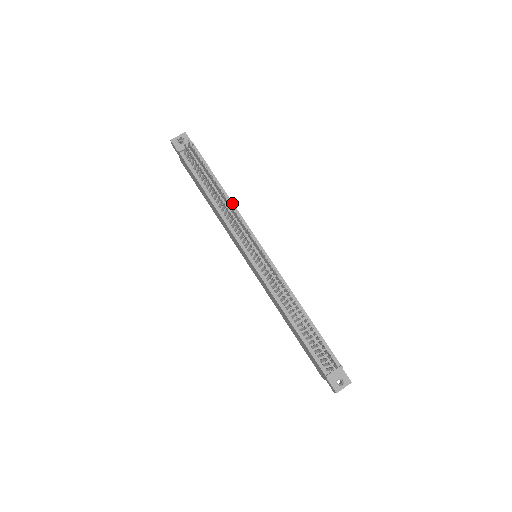
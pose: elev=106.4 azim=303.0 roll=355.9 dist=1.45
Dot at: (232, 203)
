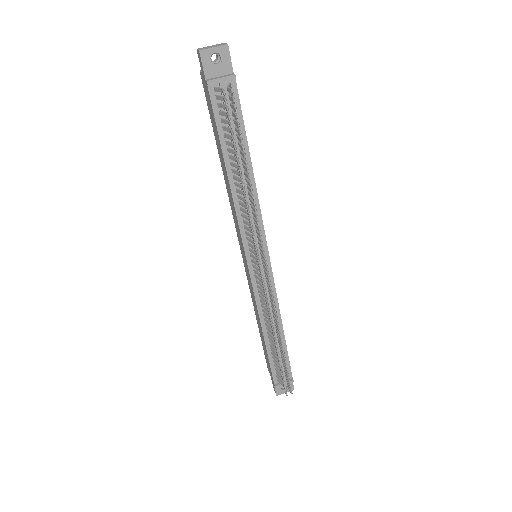
Dot at: (255, 190)
